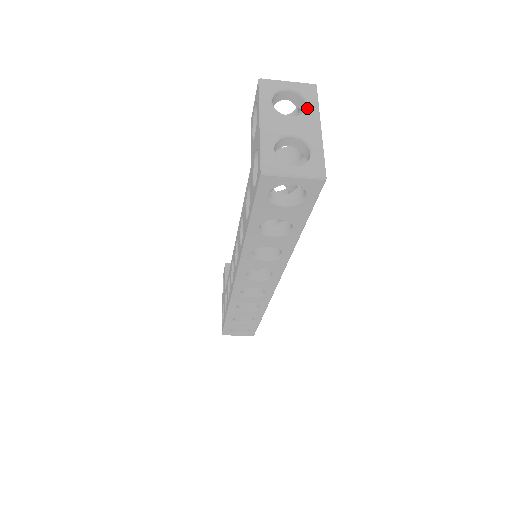
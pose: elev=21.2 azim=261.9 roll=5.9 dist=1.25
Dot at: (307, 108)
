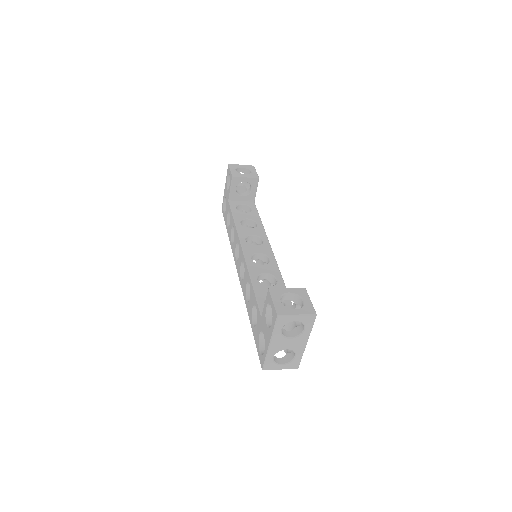
Dot at: (303, 333)
